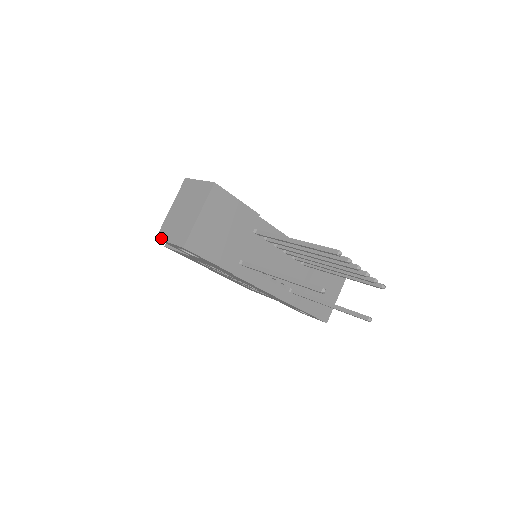
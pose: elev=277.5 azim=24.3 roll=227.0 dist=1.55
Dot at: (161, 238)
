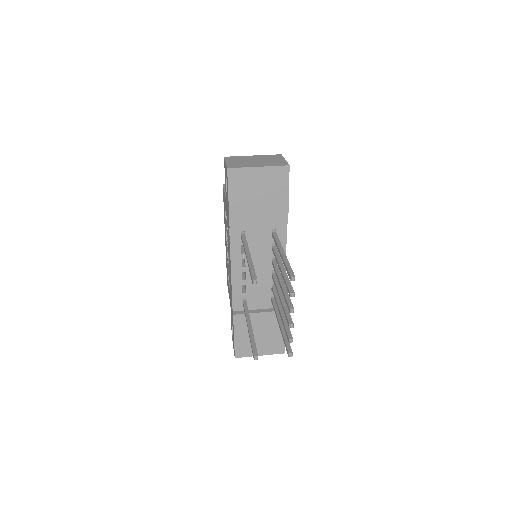
Dot at: (226, 158)
